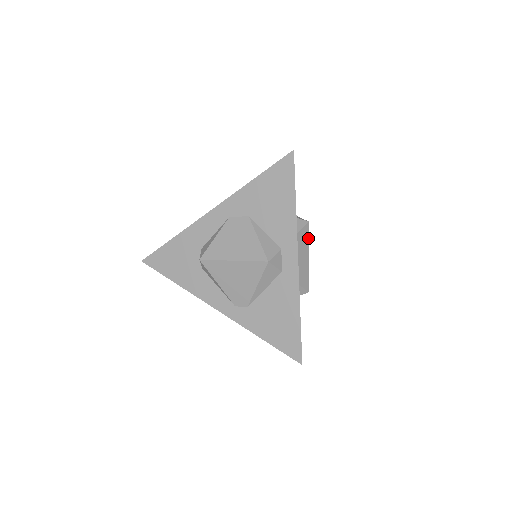
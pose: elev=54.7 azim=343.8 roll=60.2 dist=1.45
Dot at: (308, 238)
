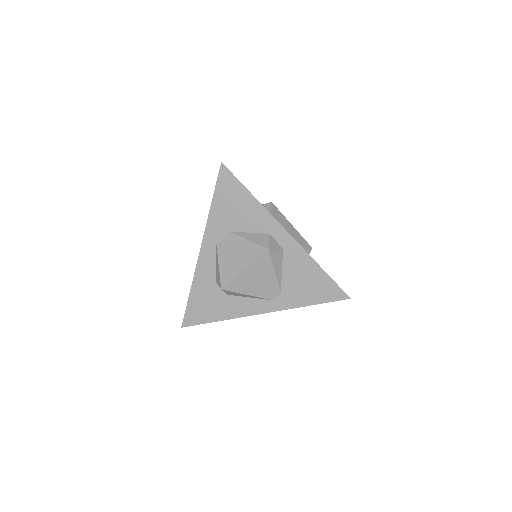
Dot at: (280, 213)
